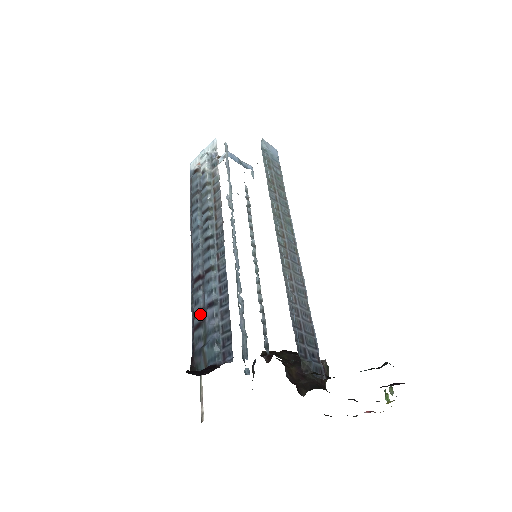
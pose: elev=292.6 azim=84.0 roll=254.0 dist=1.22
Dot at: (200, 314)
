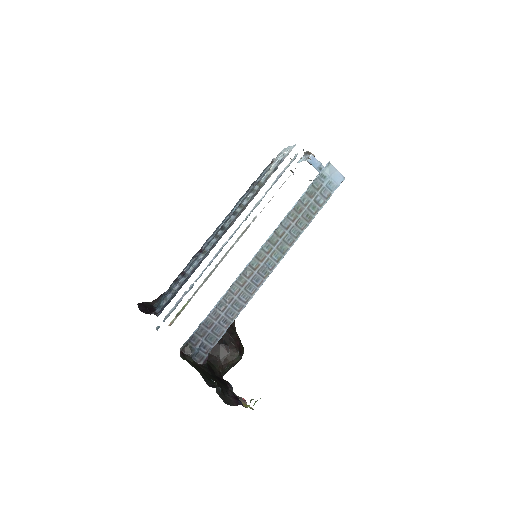
Dot at: (181, 274)
